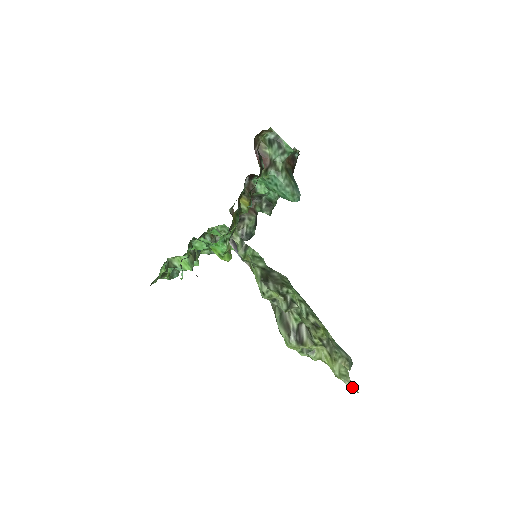
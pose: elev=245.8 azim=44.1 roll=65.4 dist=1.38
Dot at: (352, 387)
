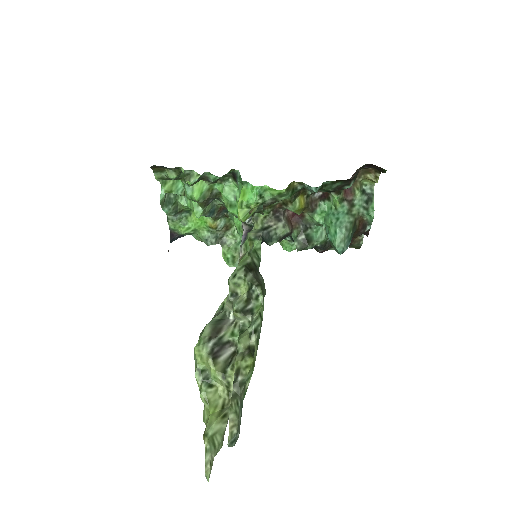
Dot at: (209, 466)
